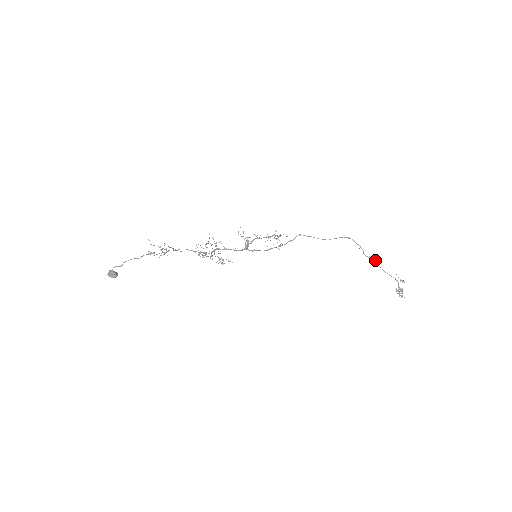
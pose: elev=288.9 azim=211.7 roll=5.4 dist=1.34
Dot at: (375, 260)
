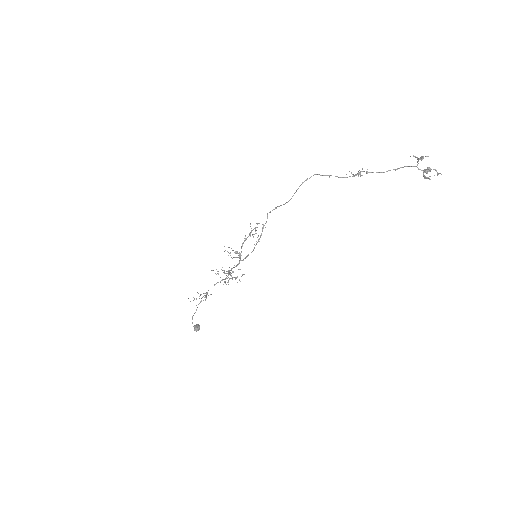
Dot at: (357, 174)
